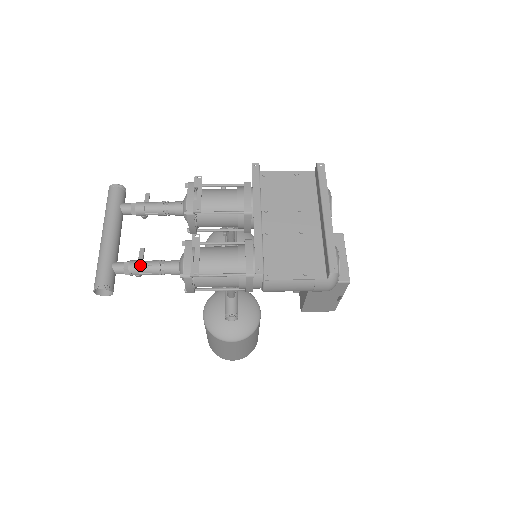
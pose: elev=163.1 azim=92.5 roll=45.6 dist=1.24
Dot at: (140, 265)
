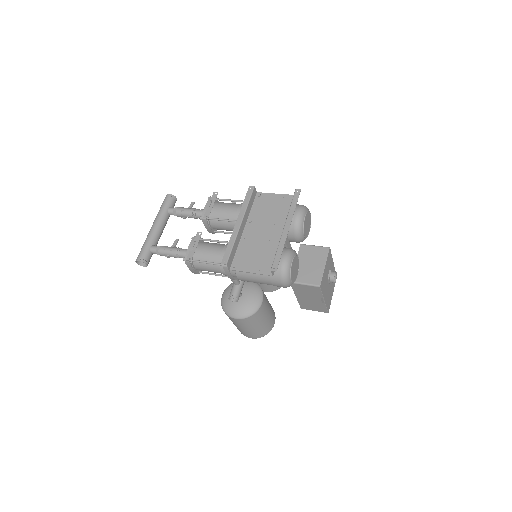
Dot at: (165, 249)
